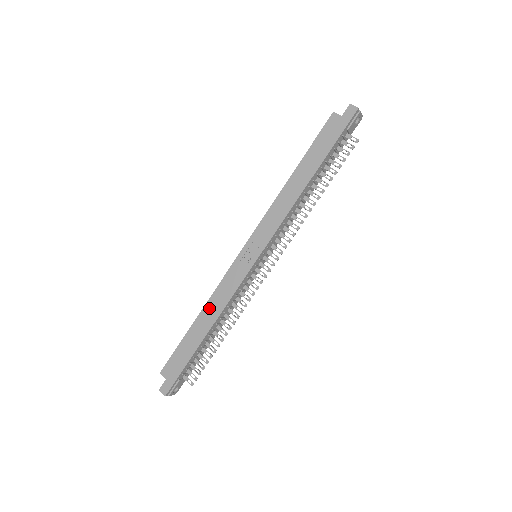
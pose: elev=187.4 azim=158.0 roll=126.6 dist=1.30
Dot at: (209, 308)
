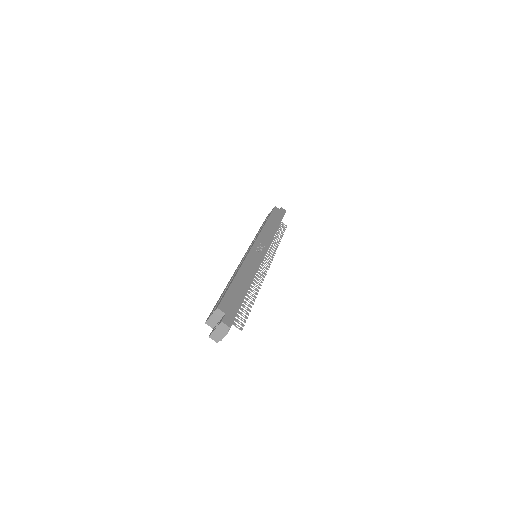
Dot at: (244, 271)
